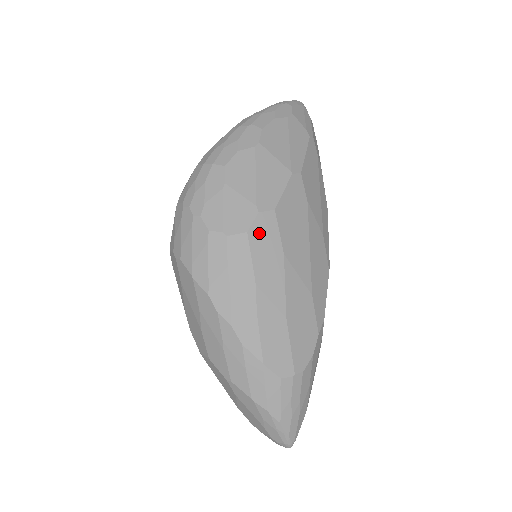
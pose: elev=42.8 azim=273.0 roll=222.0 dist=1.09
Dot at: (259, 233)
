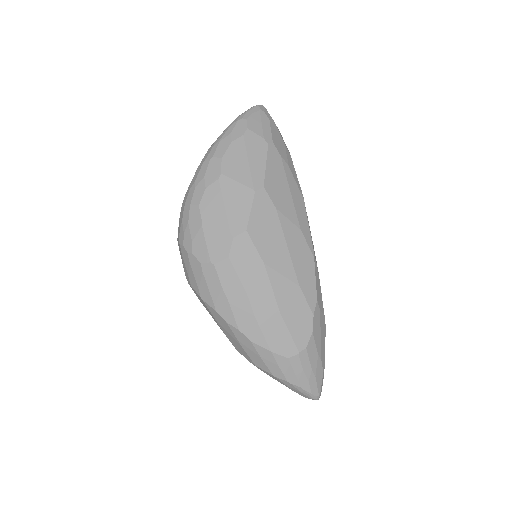
Dot at: (238, 254)
